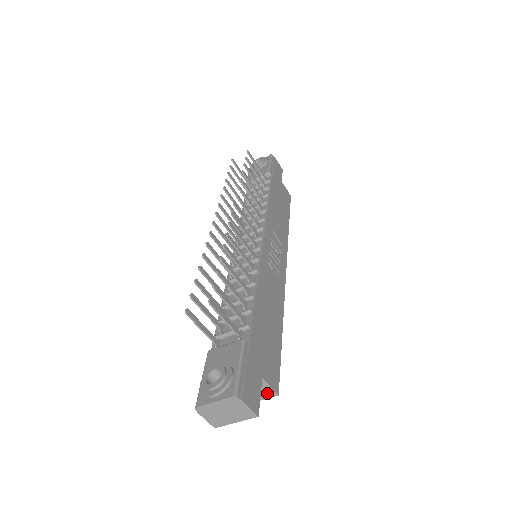
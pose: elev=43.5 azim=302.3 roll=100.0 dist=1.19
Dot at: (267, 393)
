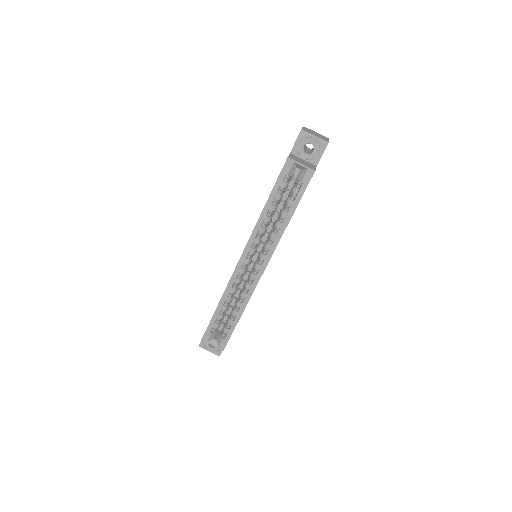
Dot at: (311, 167)
